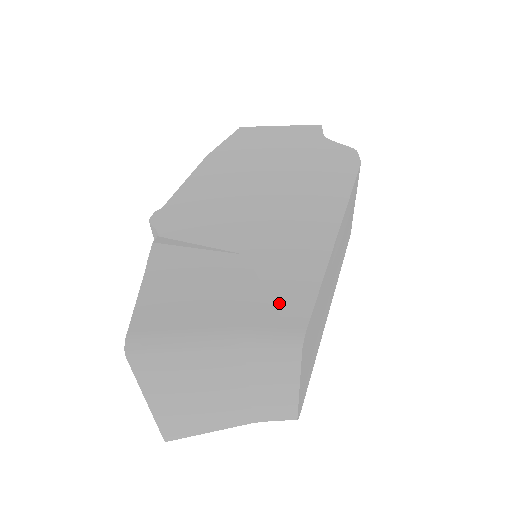
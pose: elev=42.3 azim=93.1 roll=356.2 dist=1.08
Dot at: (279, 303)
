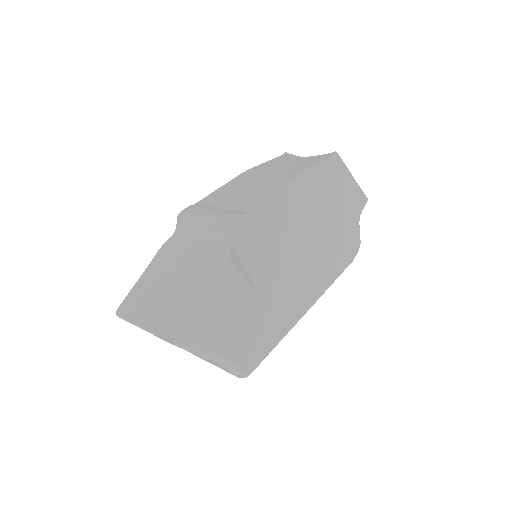
Dot at: (252, 349)
